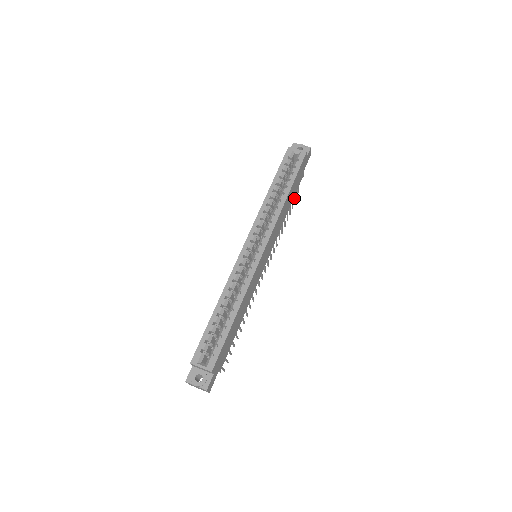
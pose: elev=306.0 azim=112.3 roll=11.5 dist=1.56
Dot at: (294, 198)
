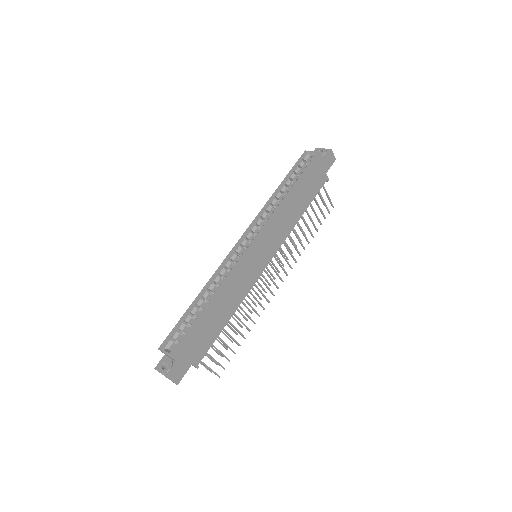
Dot at: occluded
